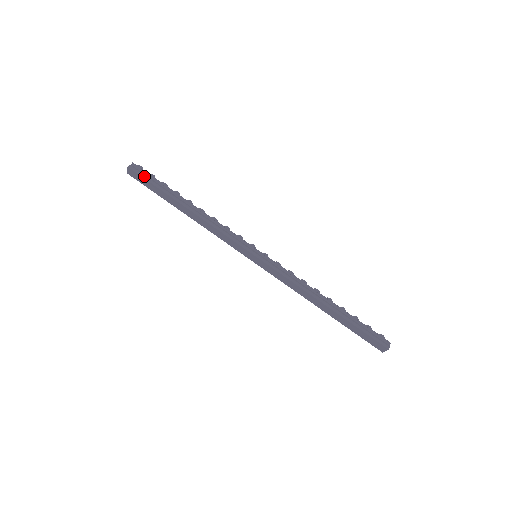
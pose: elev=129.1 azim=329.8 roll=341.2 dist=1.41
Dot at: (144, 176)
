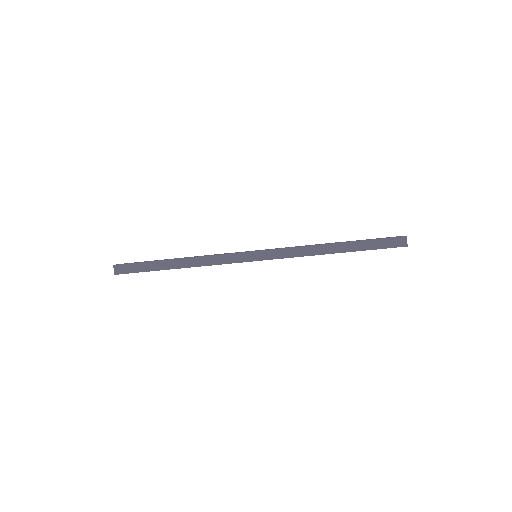
Dot at: (130, 263)
